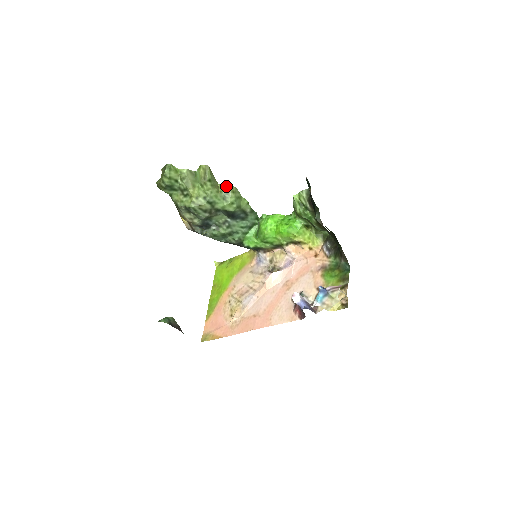
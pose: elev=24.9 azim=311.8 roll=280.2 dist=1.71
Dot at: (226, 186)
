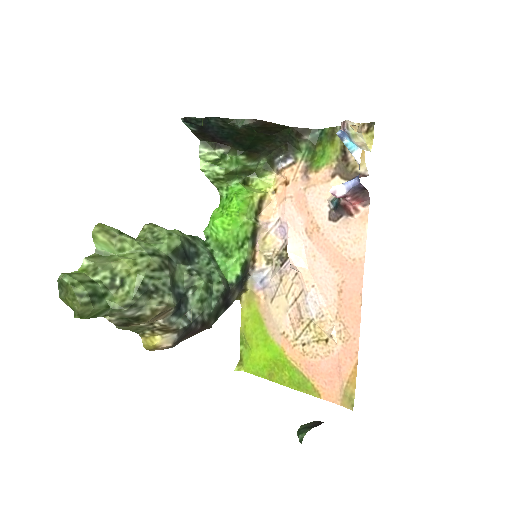
Dot at: (142, 232)
